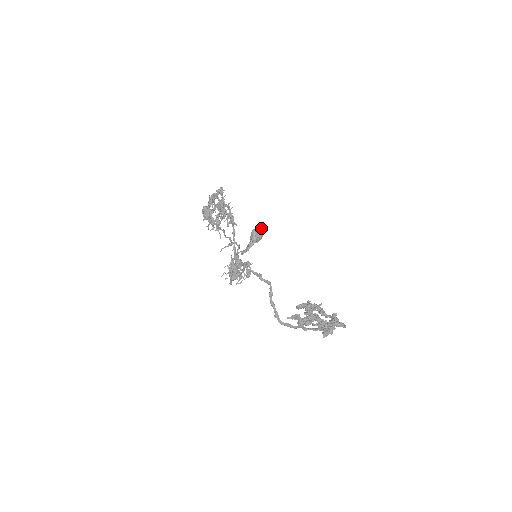
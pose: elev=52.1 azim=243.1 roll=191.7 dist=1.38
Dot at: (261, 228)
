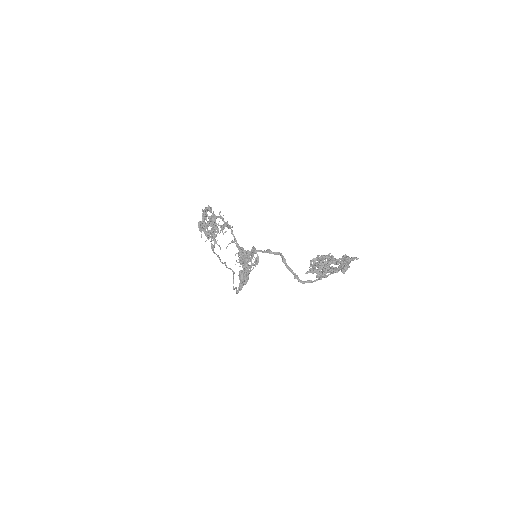
Dot at: occluded
